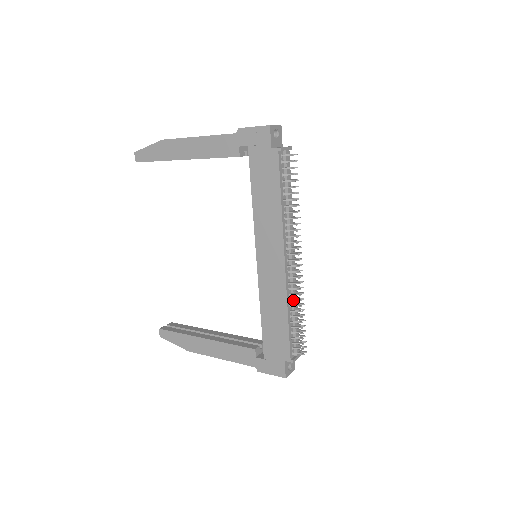
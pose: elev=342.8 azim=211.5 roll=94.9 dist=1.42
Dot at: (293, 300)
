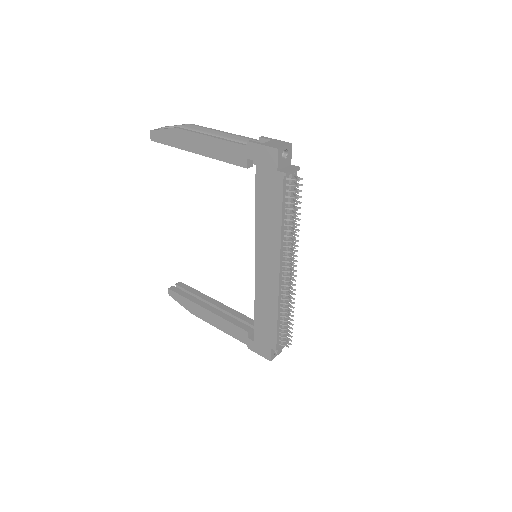
Dot at: (284, 304)
